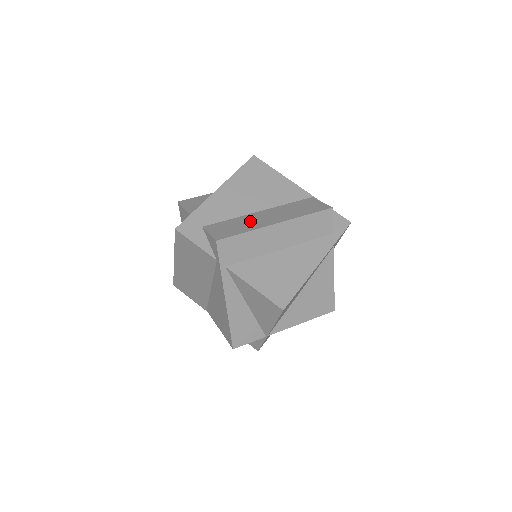
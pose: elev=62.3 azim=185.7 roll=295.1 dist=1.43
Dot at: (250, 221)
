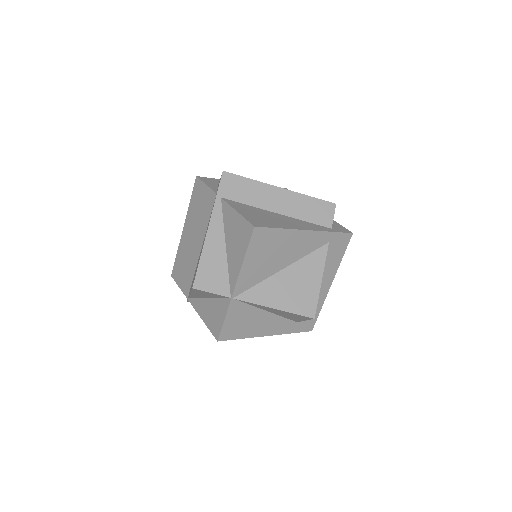
Dot at: occluded
